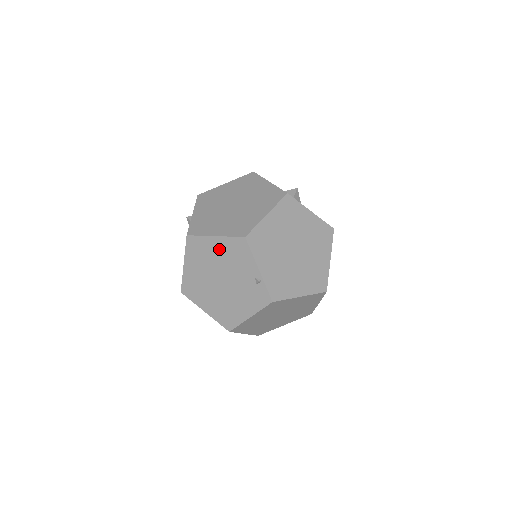
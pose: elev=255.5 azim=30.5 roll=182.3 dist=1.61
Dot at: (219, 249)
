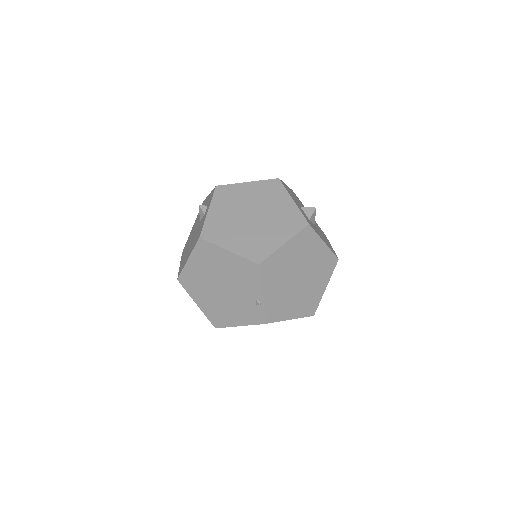
Dot at: (229, 263)
